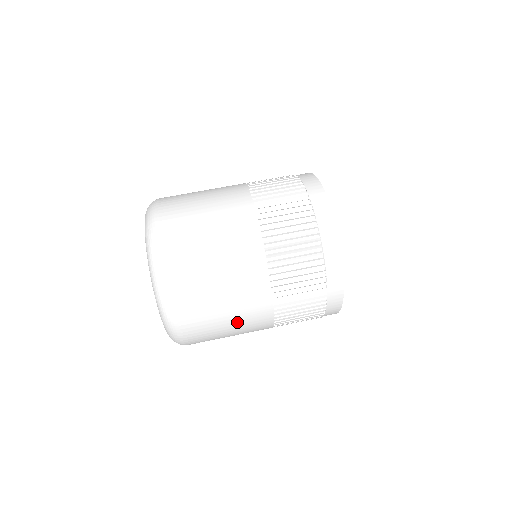
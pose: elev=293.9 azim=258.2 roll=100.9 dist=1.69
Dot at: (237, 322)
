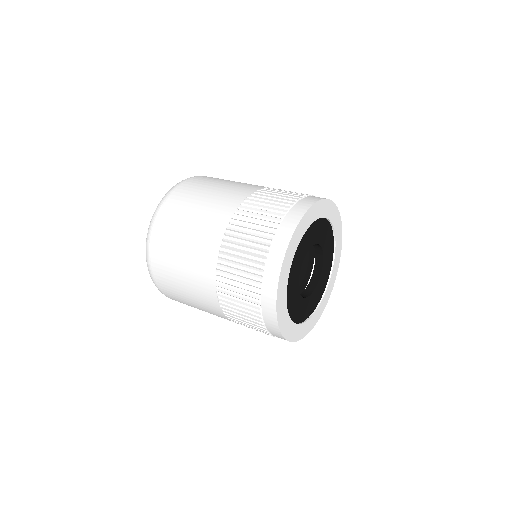
Dot at: (211, 200)
